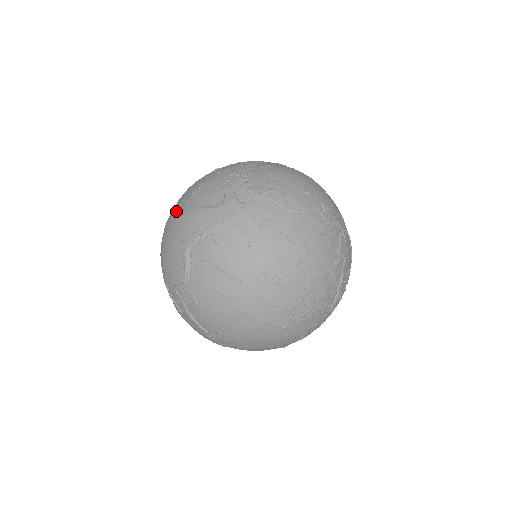
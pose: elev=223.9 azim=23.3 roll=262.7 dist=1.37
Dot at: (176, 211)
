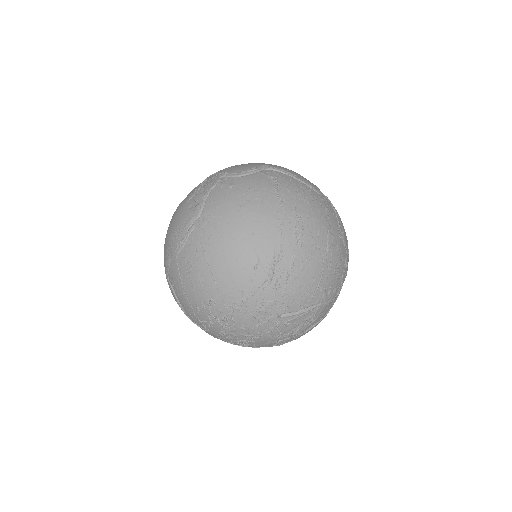
Dot at: occluded
